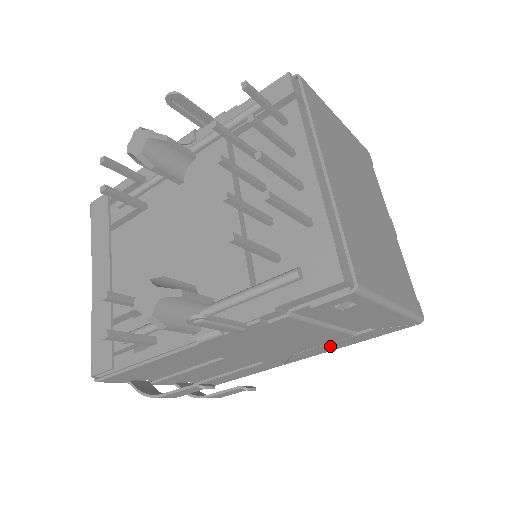
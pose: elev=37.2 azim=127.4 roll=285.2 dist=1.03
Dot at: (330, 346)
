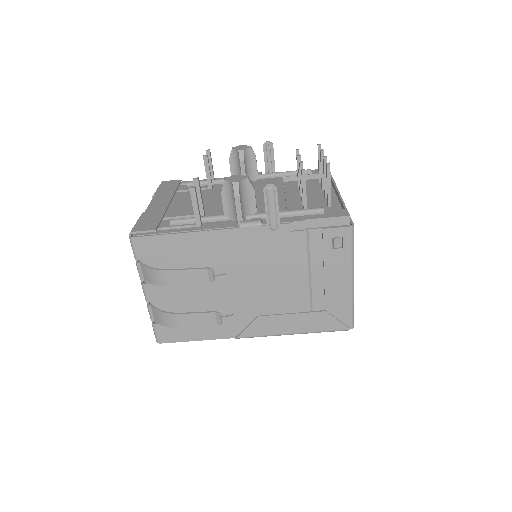
Dot at: (286, 322)
